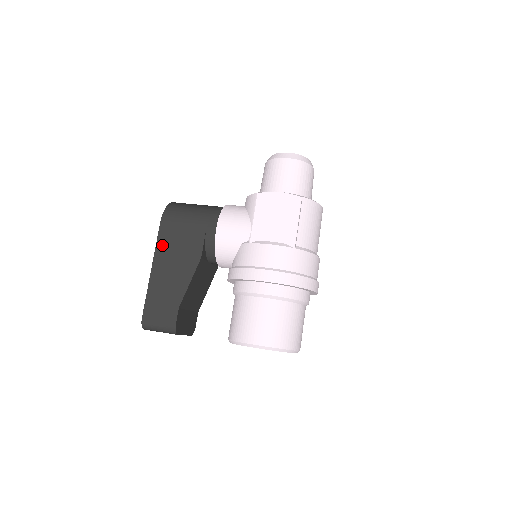
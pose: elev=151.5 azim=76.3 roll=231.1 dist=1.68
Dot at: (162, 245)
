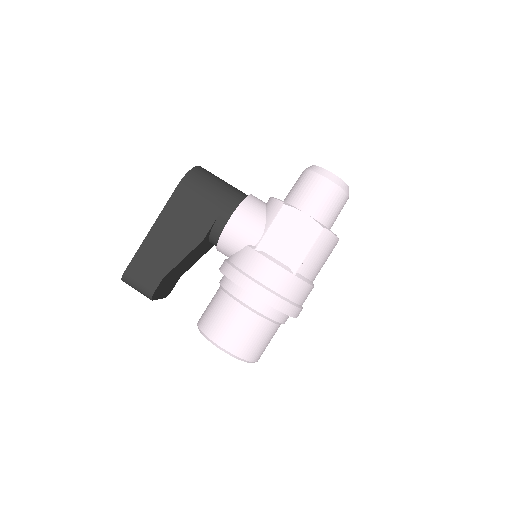
Dot at: (170, 210)
